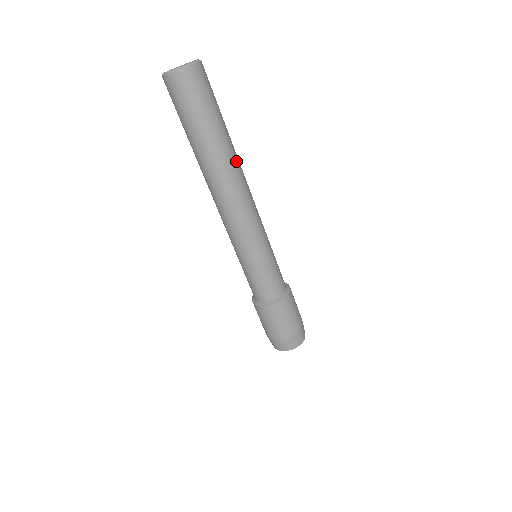
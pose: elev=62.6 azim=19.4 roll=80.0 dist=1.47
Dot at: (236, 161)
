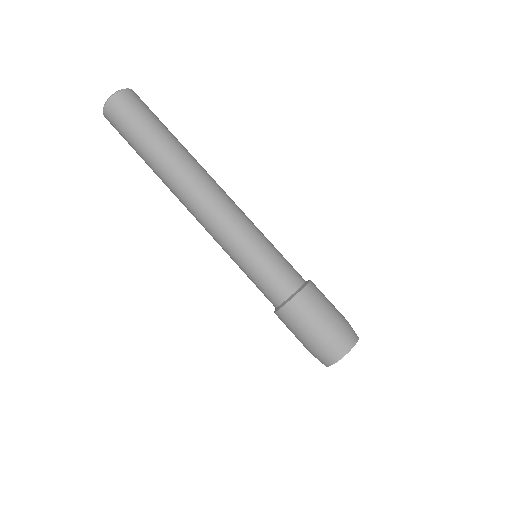
Dot at: occluded
